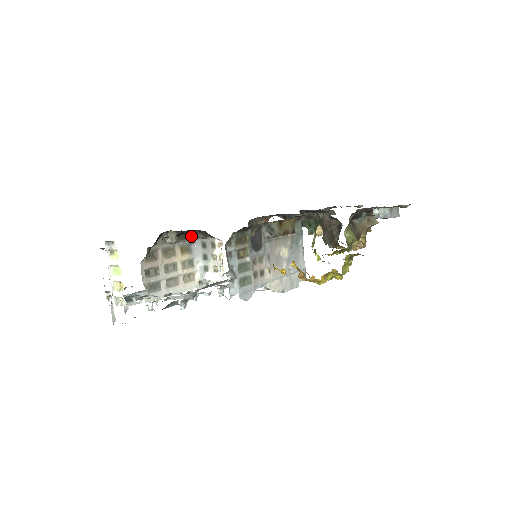
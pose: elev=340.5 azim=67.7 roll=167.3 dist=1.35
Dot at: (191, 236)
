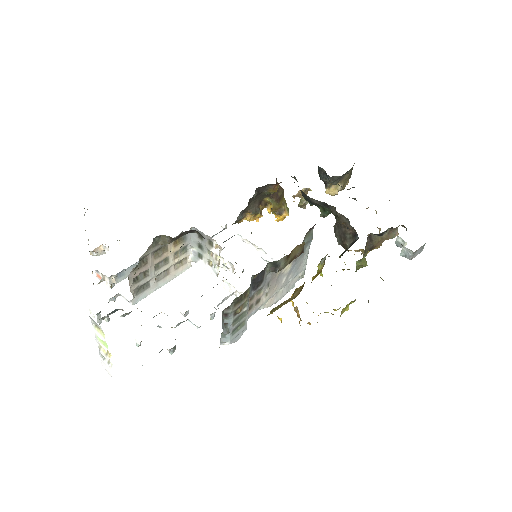
Dot at: (187, 233)
